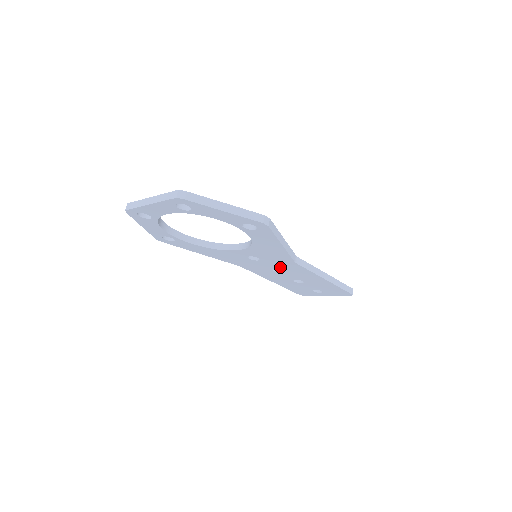
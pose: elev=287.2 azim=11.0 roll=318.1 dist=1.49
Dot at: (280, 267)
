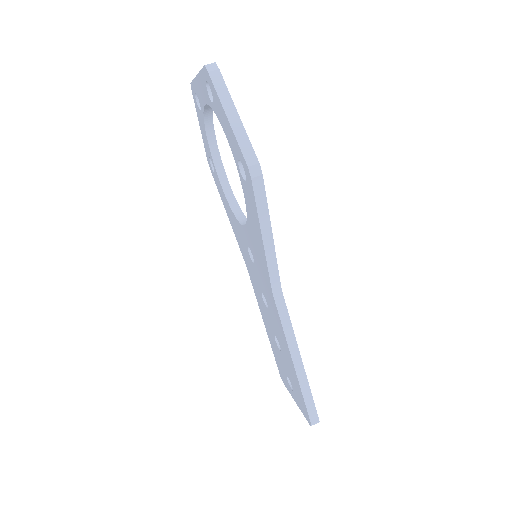
Dot at: (266, 294)
